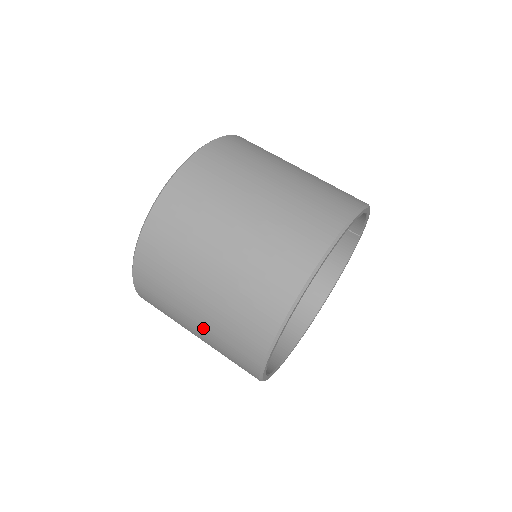
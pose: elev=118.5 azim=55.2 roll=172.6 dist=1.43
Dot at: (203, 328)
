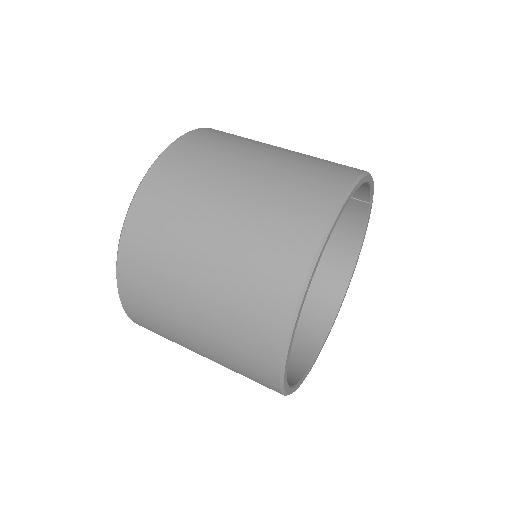
Dot at: (210, 355)
